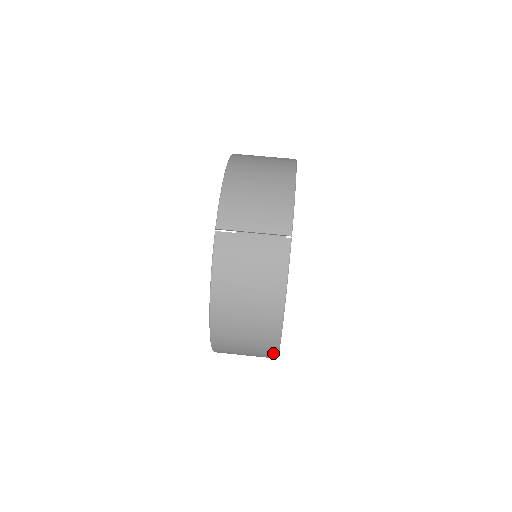
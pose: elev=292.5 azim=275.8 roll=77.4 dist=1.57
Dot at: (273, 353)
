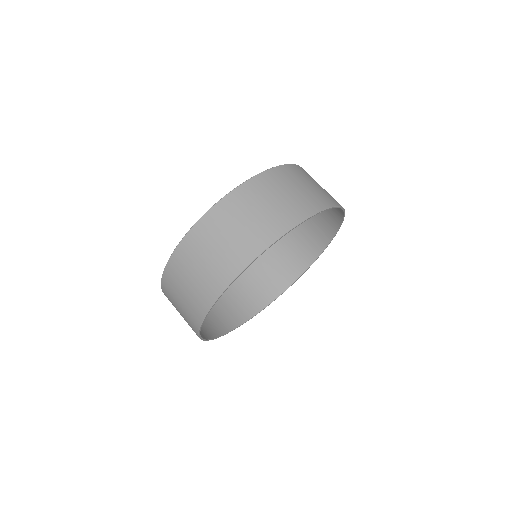
Dot at: (218, 290)
